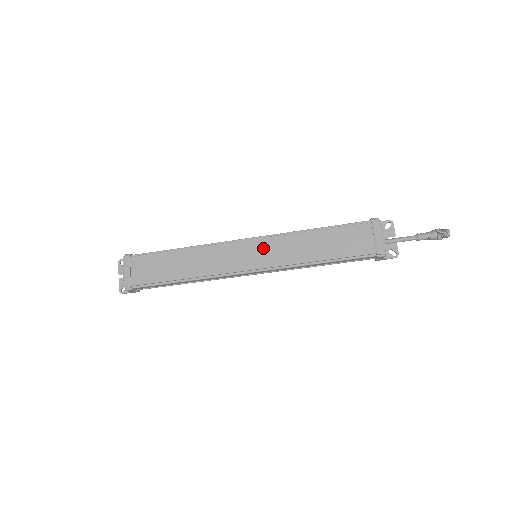
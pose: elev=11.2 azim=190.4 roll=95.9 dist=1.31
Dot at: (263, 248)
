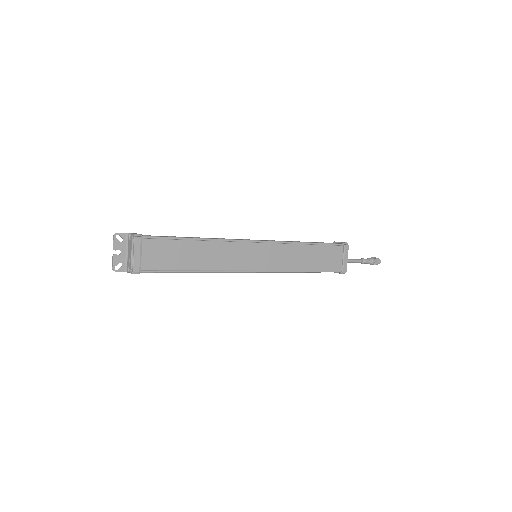
Dot at: (268, 253)
